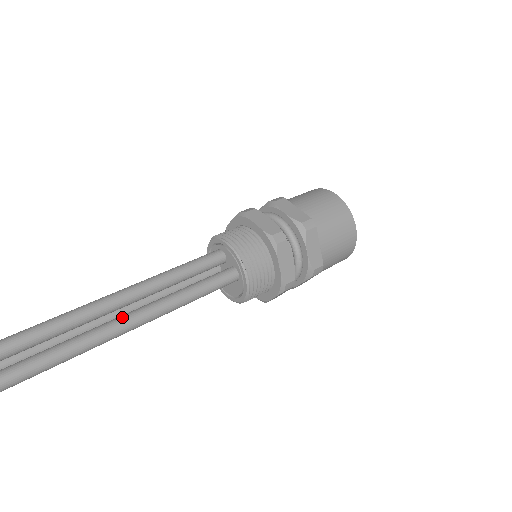
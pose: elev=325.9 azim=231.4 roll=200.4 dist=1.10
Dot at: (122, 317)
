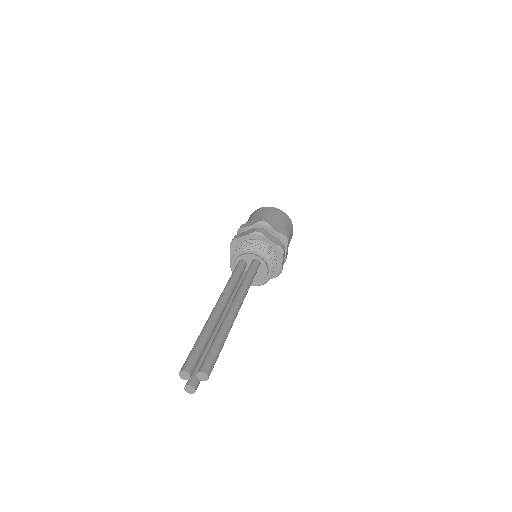
Dot at: (232, 302)
